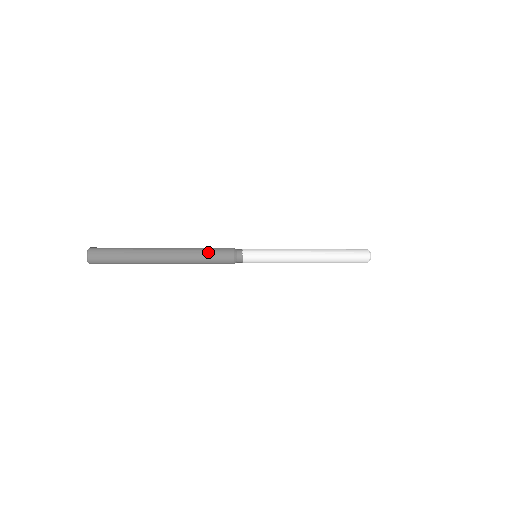
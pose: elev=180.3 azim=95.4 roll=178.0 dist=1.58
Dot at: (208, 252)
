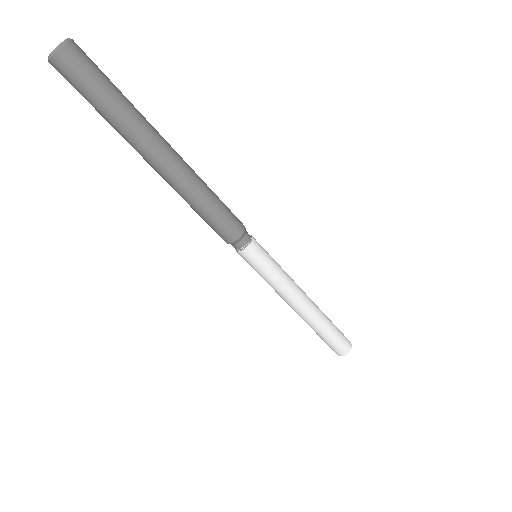
Dot at: (218, 203)
